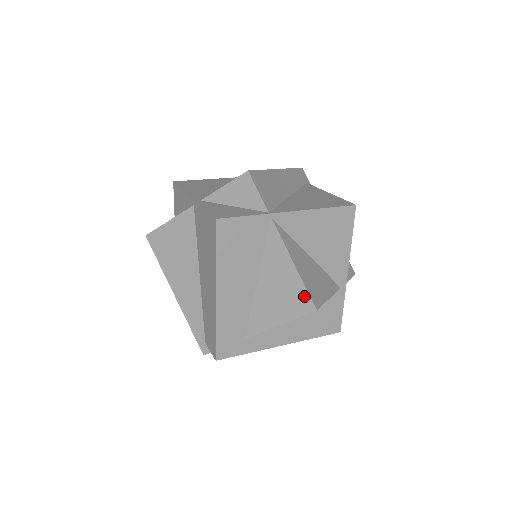
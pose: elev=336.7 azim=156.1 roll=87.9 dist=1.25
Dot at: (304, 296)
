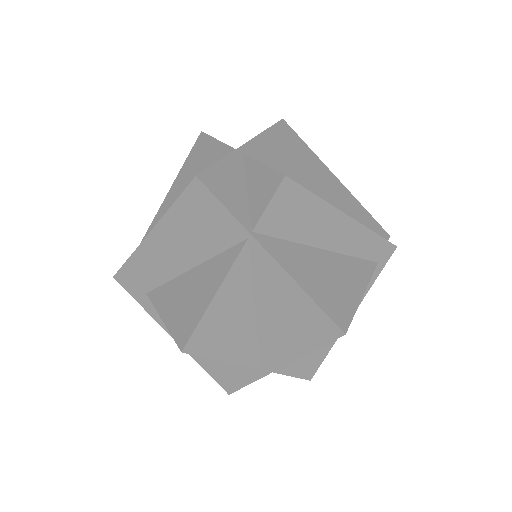
Dot at: (190, 329)
